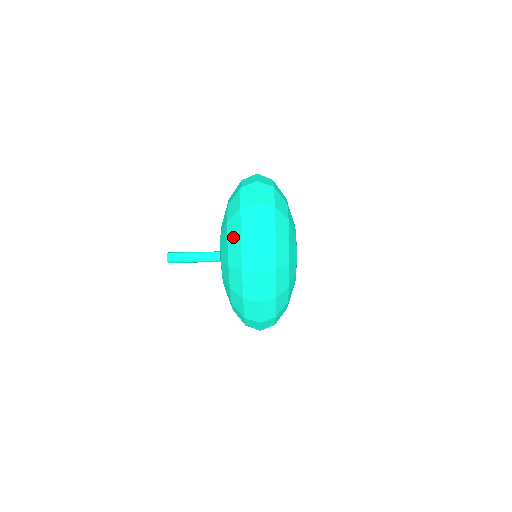
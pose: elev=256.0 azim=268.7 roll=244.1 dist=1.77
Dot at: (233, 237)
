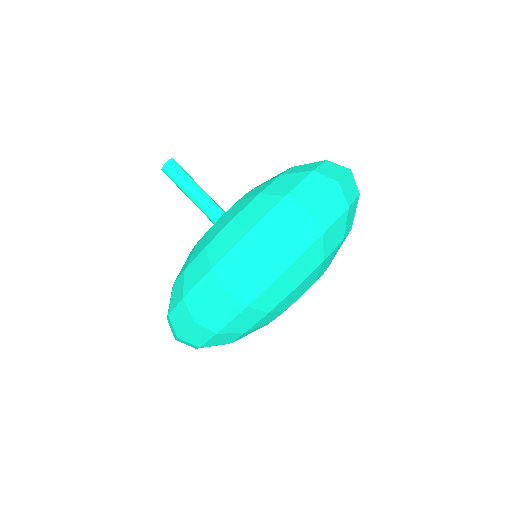
Dot at: (274, 191)
